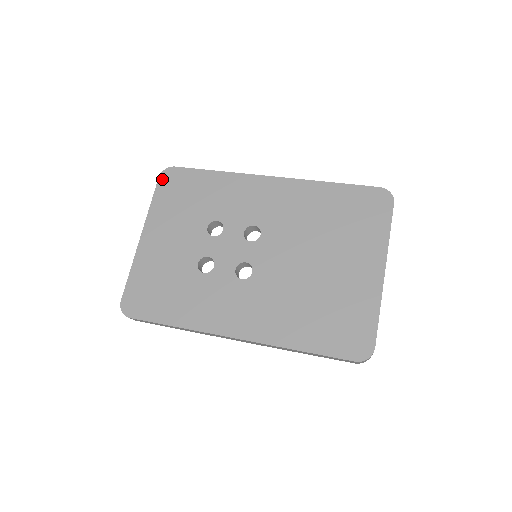
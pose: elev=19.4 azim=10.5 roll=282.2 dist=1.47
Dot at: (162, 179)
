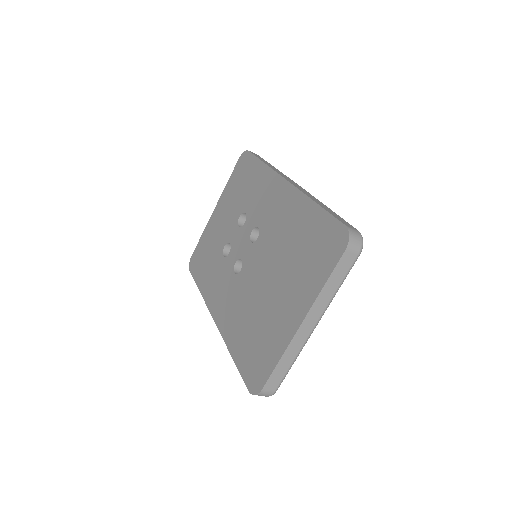
Dot at: (239, 161)
